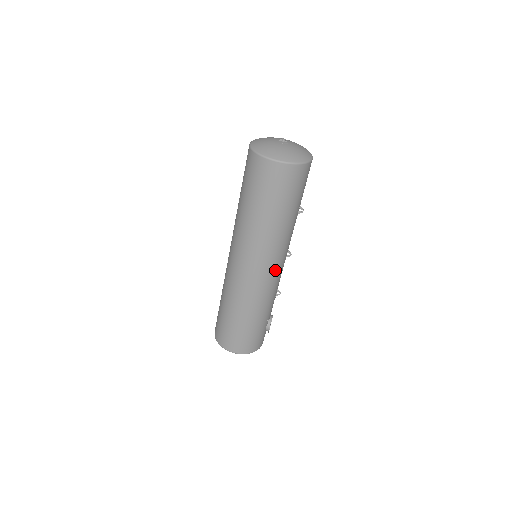
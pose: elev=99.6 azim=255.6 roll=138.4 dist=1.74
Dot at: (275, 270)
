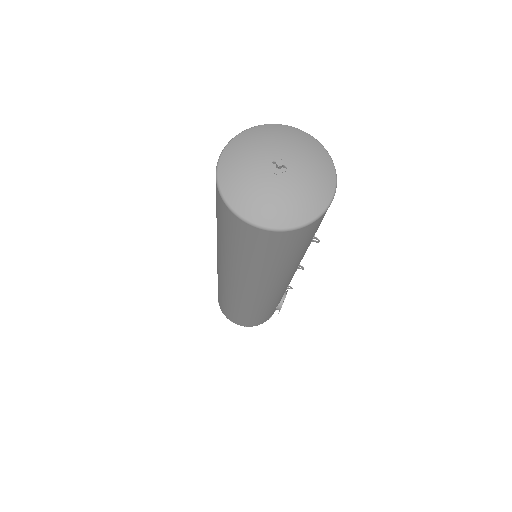
Dot at: (276, 291)
